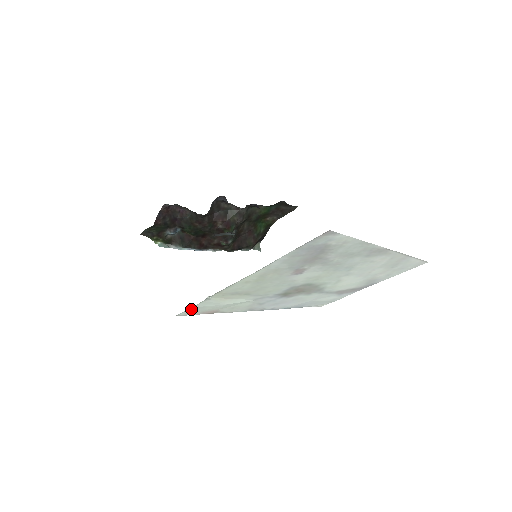
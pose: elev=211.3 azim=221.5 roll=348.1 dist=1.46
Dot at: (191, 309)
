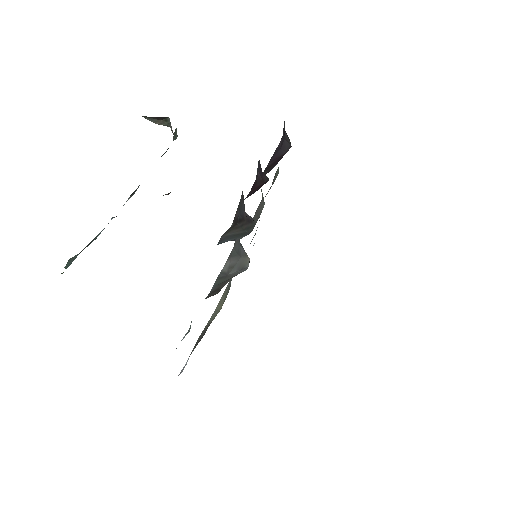
Dot at: occluded
